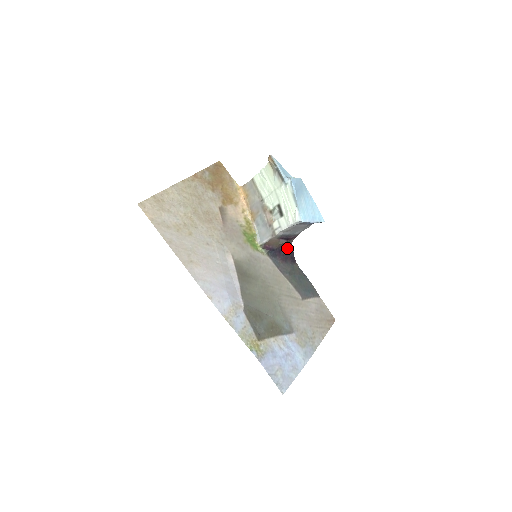
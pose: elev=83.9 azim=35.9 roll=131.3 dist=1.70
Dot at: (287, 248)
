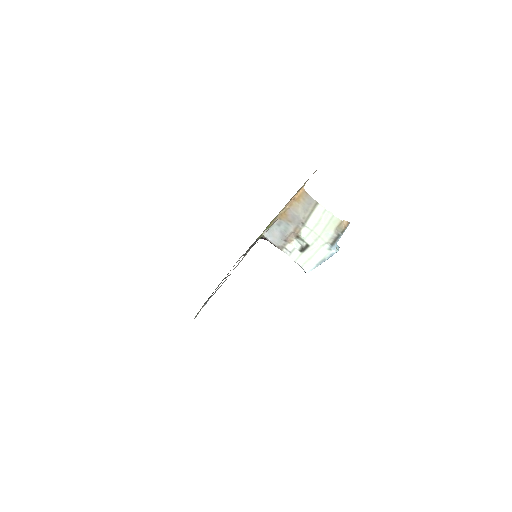
Dot at: occluded
